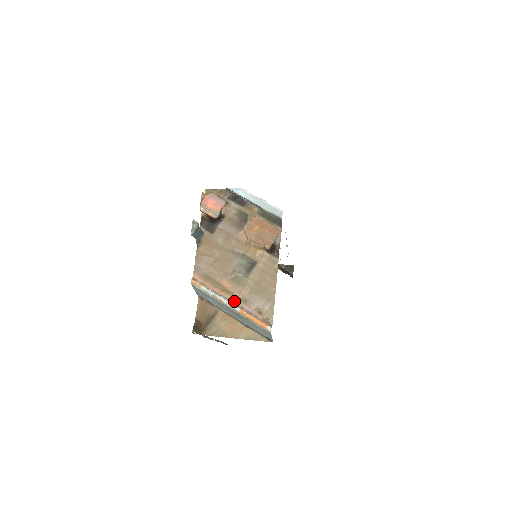
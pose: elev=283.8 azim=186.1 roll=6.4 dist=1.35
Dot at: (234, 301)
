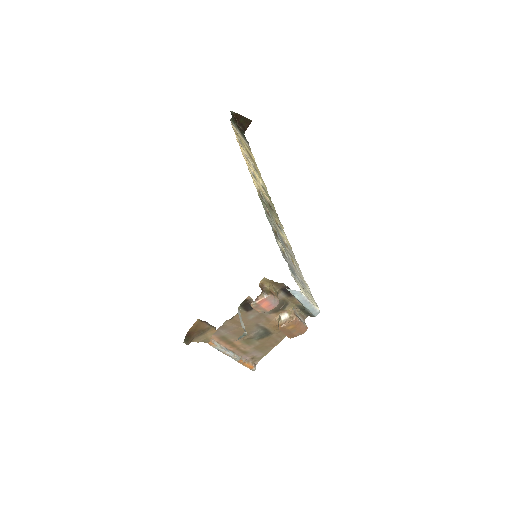
Dot at: (237, 353)
